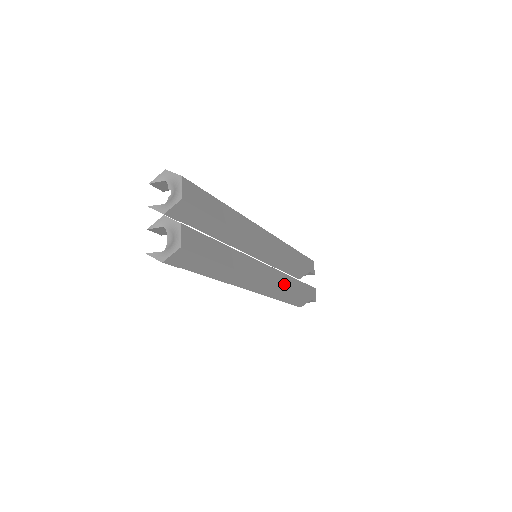
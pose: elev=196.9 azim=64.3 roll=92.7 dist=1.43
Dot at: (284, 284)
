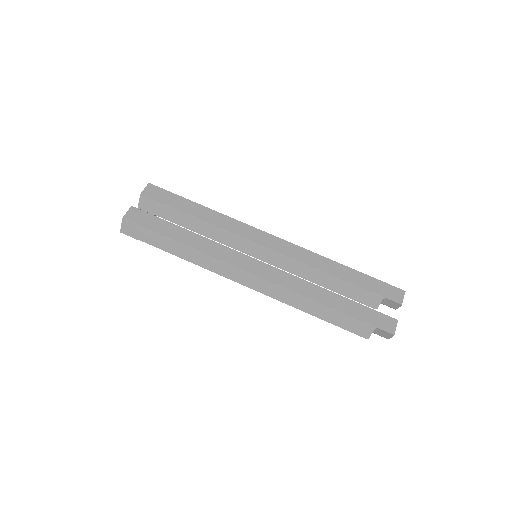
Dot at: (294, 287)
